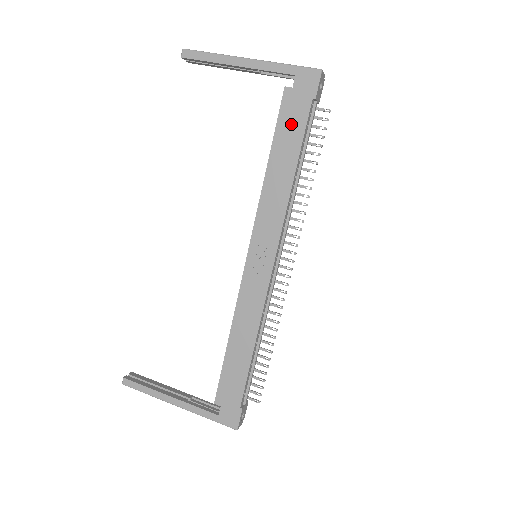
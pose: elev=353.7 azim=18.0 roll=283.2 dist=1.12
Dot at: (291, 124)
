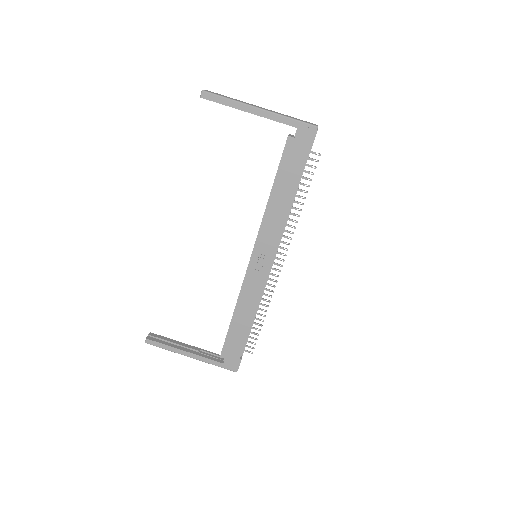
Dot at: (291, 165)
